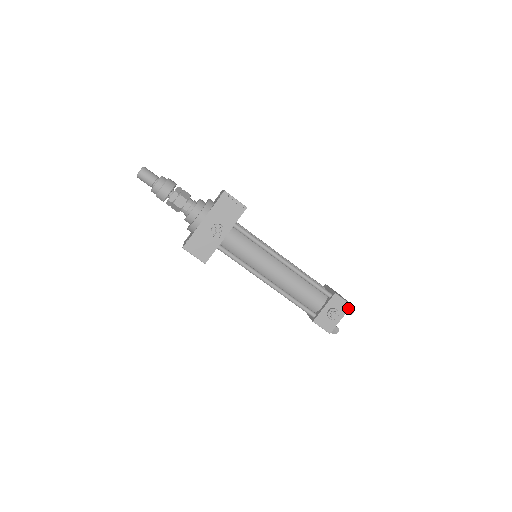
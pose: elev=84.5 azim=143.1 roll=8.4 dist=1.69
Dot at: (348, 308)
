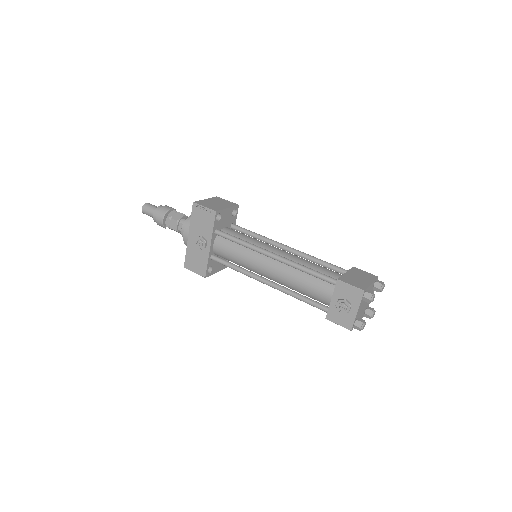
Dot at: (361, 295)
